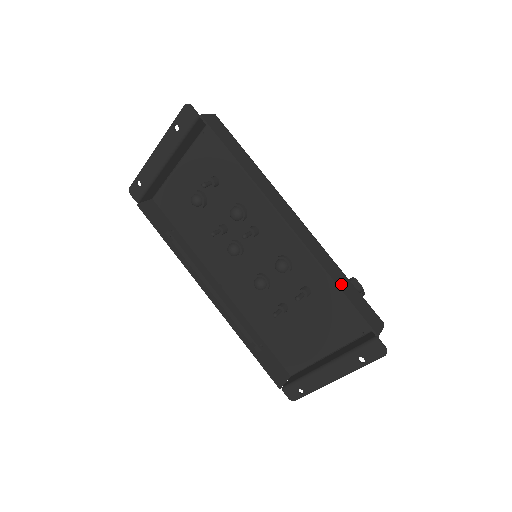
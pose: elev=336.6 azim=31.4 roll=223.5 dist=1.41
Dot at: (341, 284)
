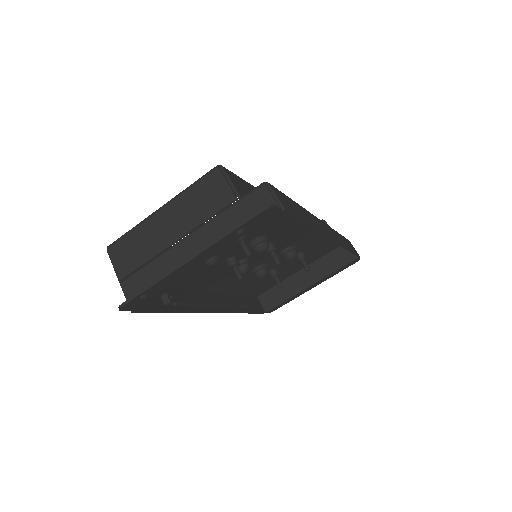
Dot at: (347, 246)
